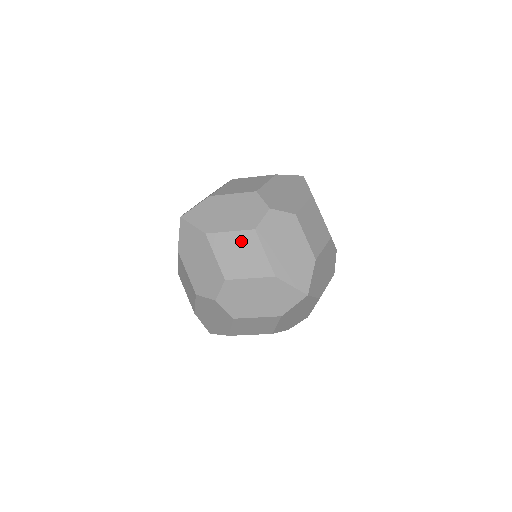
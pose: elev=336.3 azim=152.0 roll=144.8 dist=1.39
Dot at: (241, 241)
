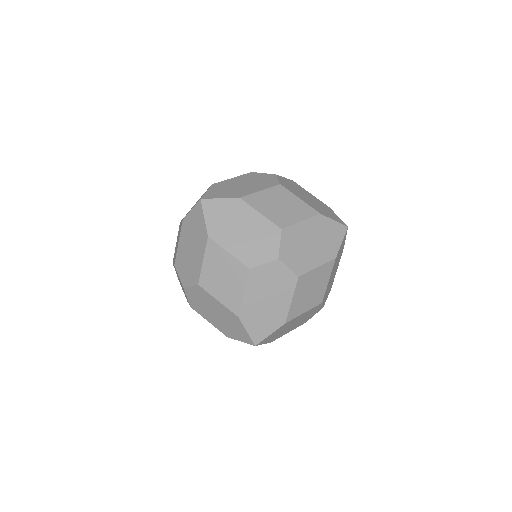
Dot at: occluded
